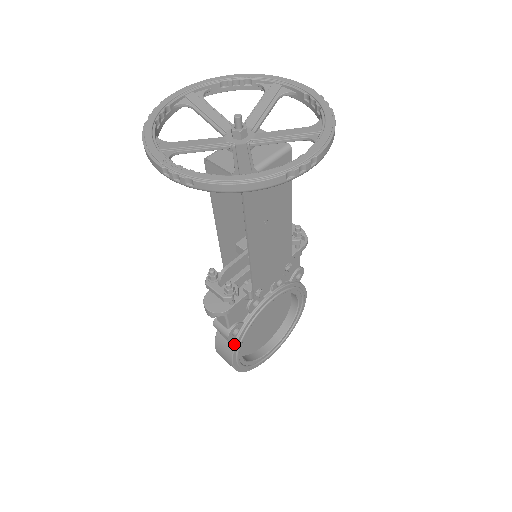
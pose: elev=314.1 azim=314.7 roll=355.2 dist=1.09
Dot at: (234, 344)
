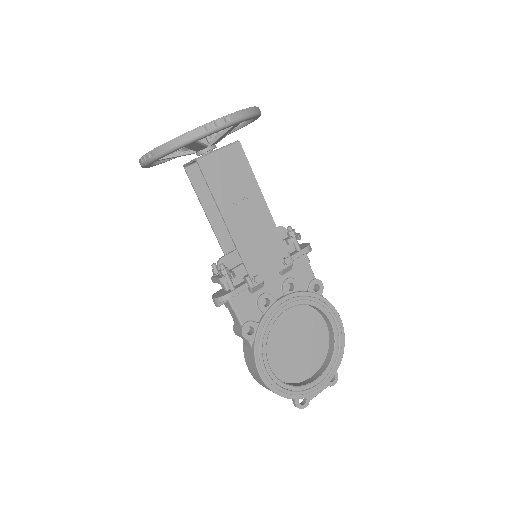
Dot at: (253, 347)
